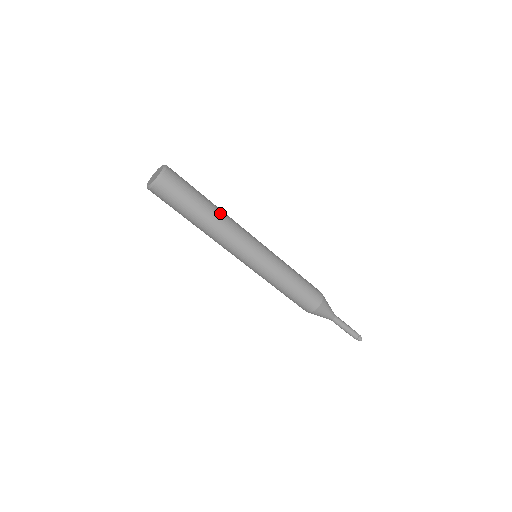
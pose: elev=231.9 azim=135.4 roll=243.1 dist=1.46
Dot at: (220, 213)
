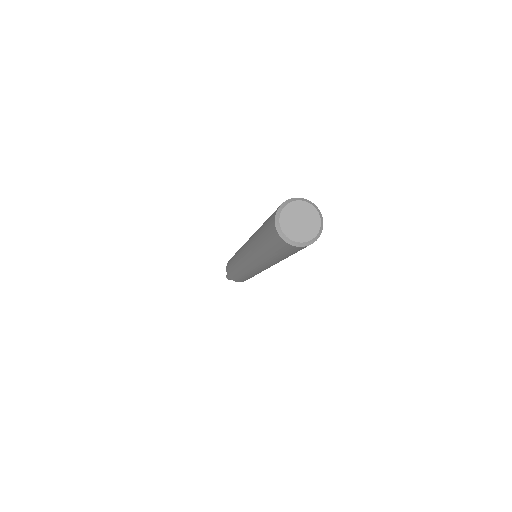
Dot at: occluded
